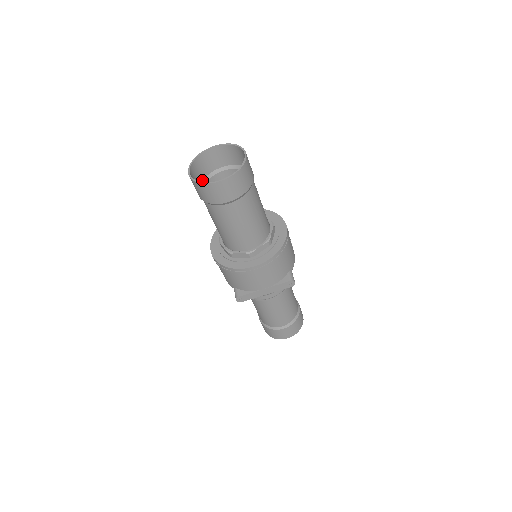
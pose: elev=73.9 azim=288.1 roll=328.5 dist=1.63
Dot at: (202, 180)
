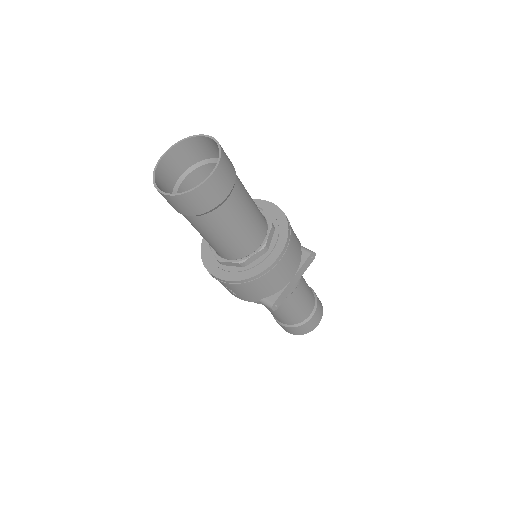
Dot at: occluded
